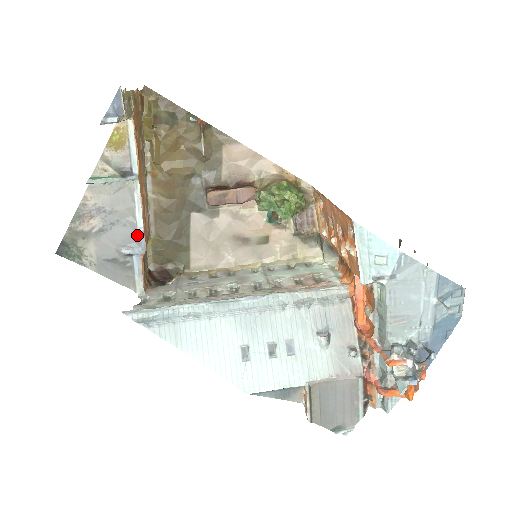
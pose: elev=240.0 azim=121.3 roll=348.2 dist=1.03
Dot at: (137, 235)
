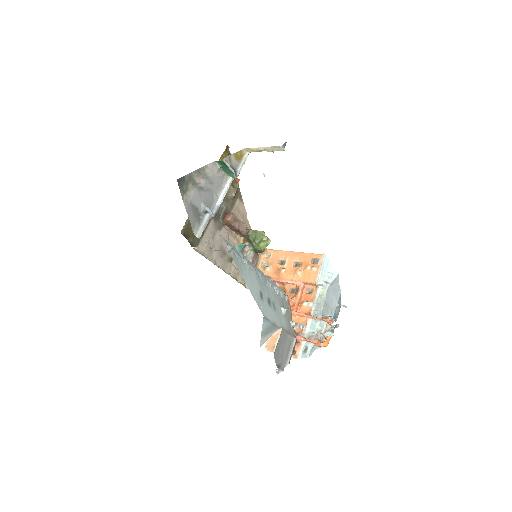
Dot at: (215, 205)
